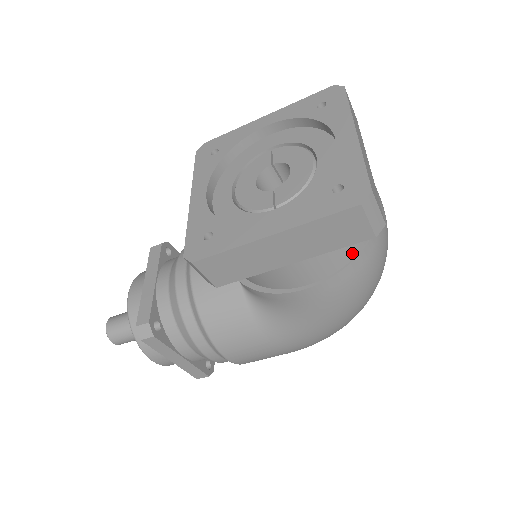
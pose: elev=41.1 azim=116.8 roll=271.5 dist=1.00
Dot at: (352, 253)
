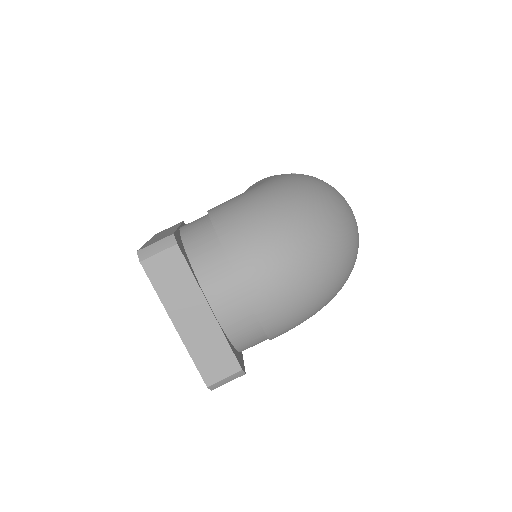
Dot at: (262, 339)
